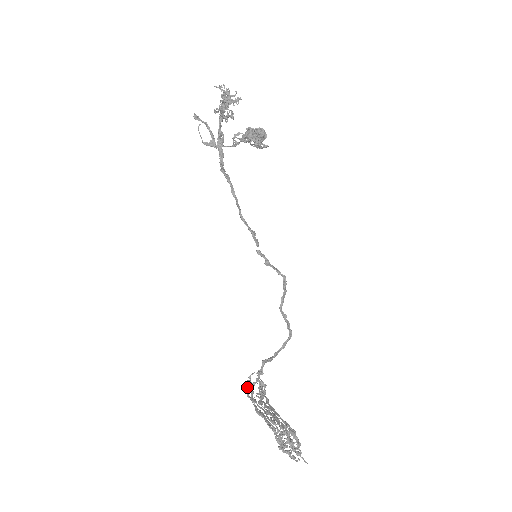
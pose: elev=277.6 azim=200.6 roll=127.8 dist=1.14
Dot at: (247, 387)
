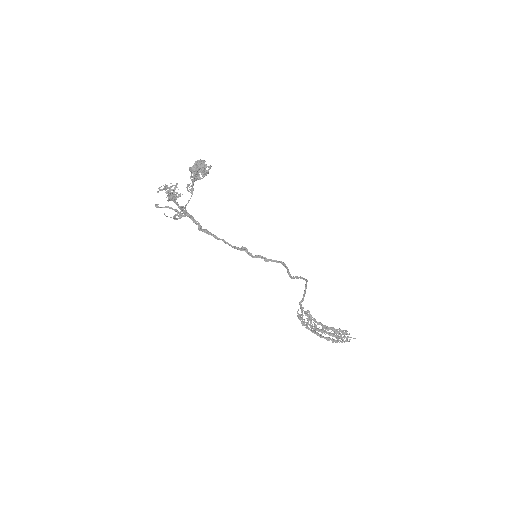
Dot at: occluded
